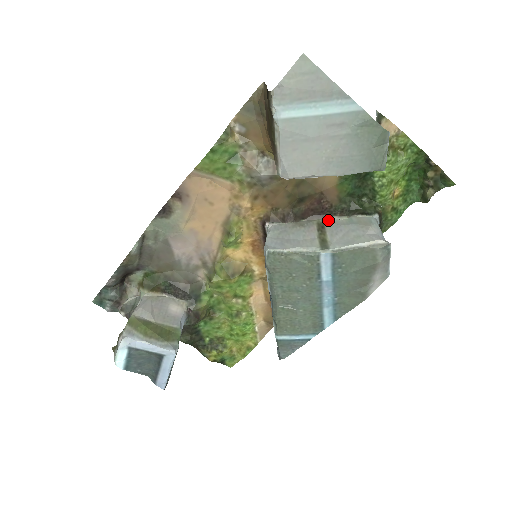
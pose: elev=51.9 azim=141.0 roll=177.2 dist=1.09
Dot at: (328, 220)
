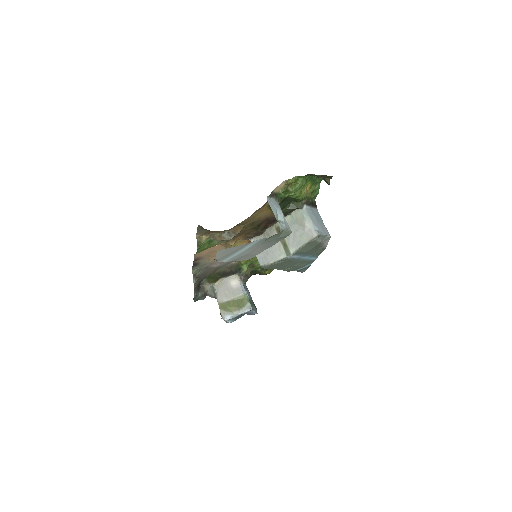
Dot at: occluded
